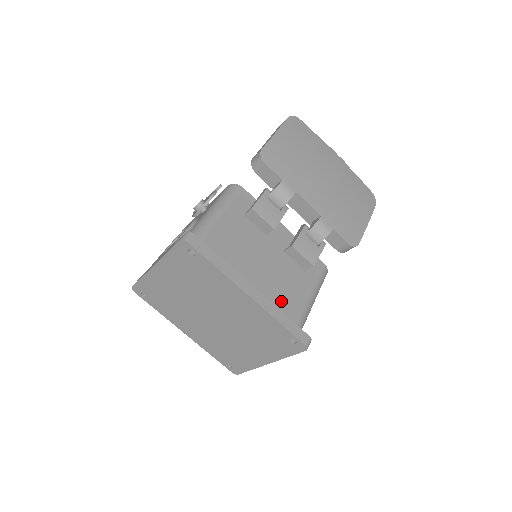
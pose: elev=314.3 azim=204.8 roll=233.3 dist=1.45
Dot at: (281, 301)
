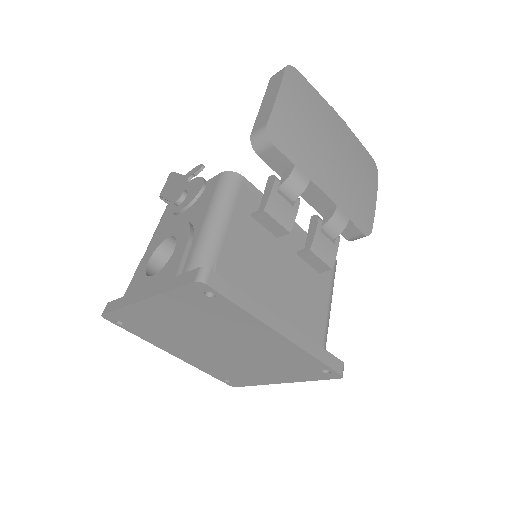
Dot at: (305, 322)
